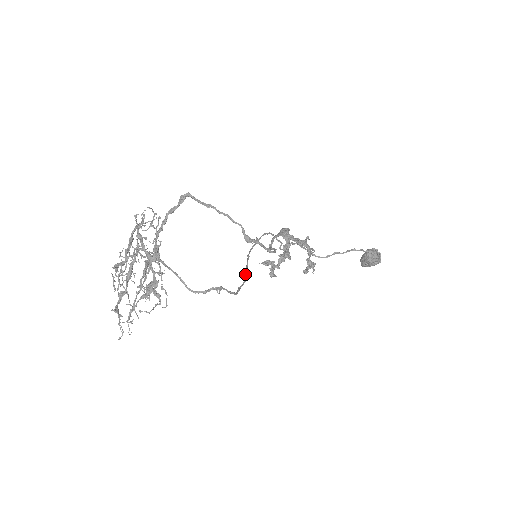
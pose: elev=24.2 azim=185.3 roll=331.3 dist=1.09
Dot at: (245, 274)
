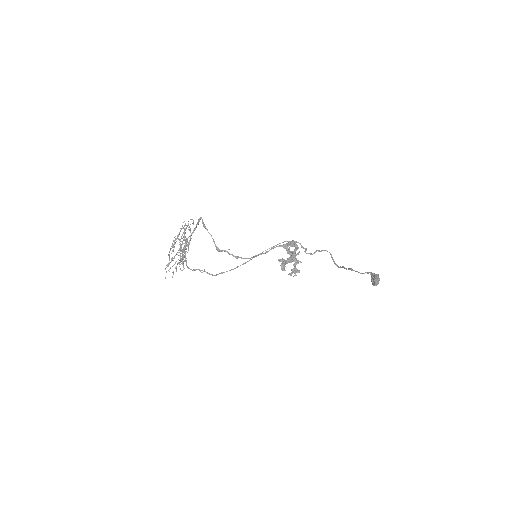
Dot at: occluded
